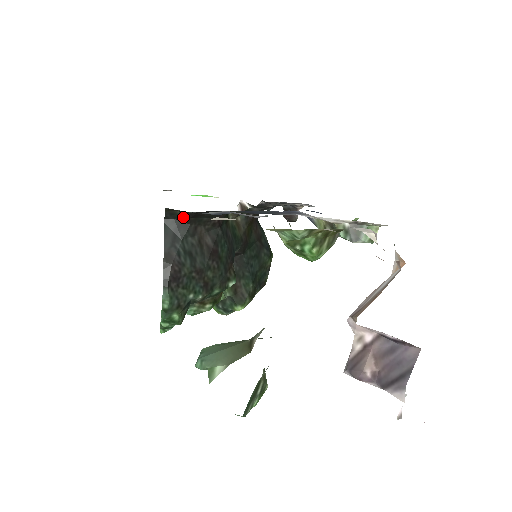
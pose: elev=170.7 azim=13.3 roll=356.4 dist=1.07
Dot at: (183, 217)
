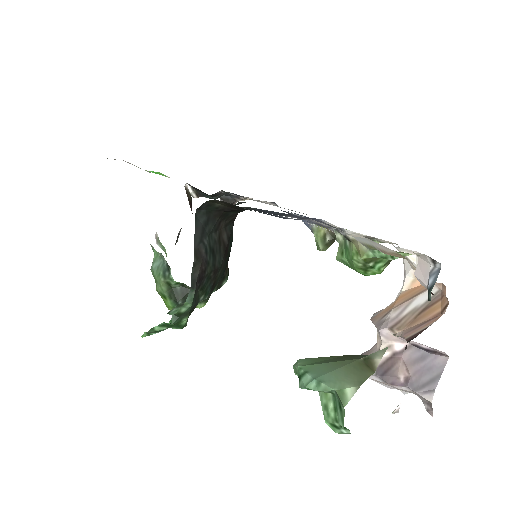
Dot at: (216, 210)
